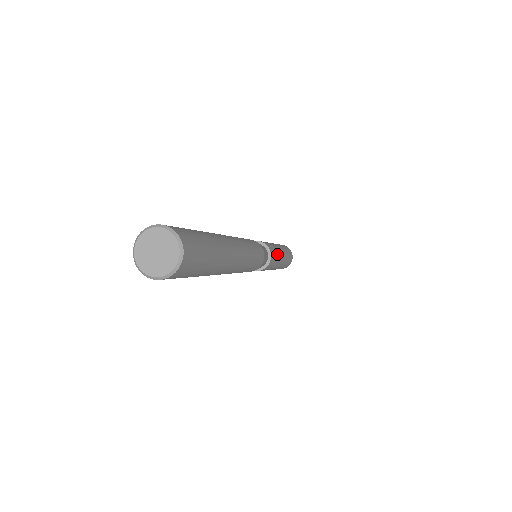
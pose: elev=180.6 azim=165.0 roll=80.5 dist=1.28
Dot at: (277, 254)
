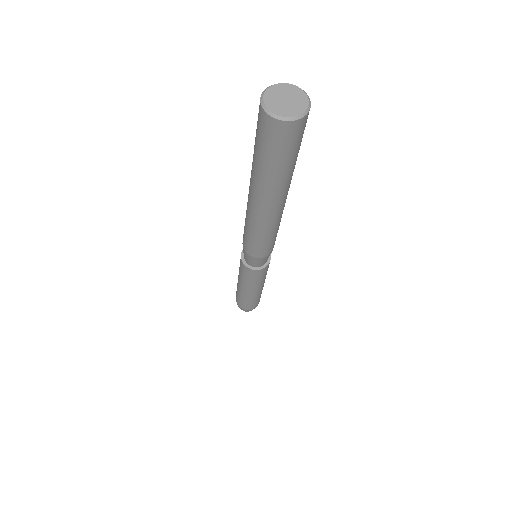
Dot at: (266, 274)
